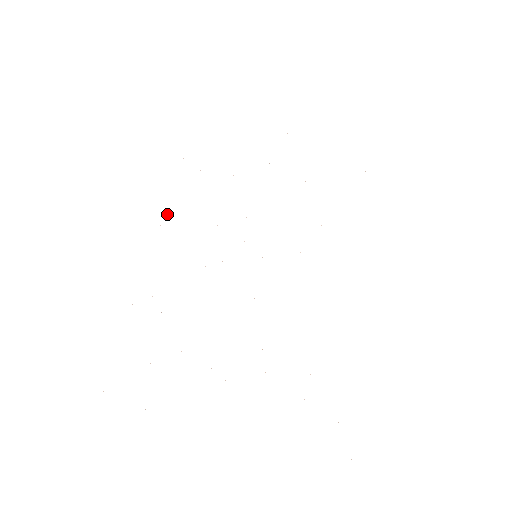
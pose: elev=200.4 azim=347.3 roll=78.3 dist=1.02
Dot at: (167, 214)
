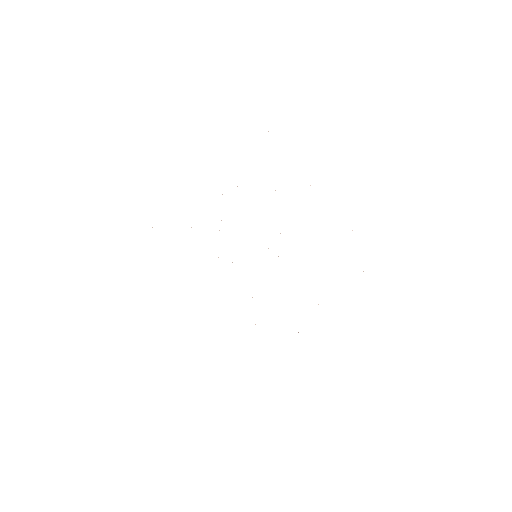
Dot at: occluded
